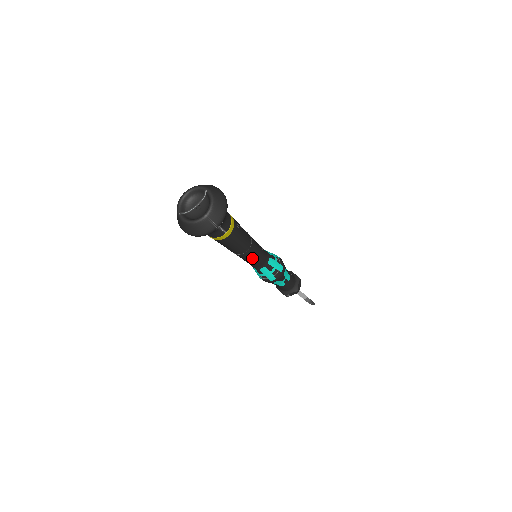
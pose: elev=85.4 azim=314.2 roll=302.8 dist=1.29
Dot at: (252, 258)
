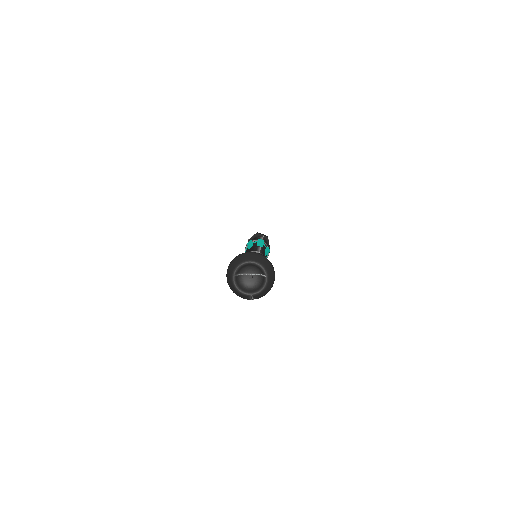
Dot at: occluded
